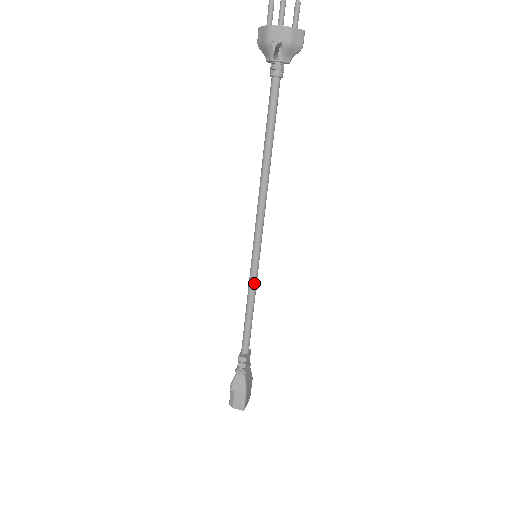
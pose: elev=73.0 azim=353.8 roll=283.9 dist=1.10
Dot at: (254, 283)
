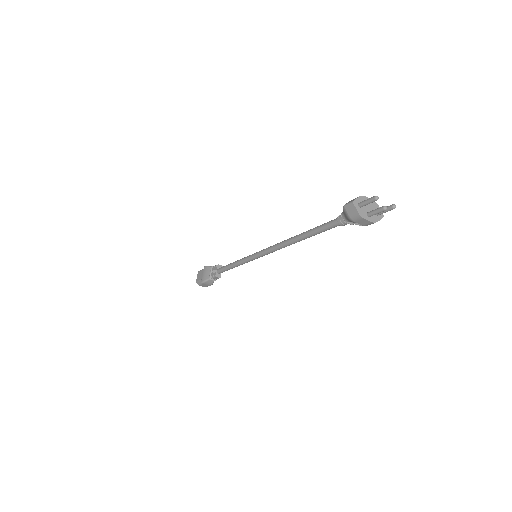
Dot at: occluded
